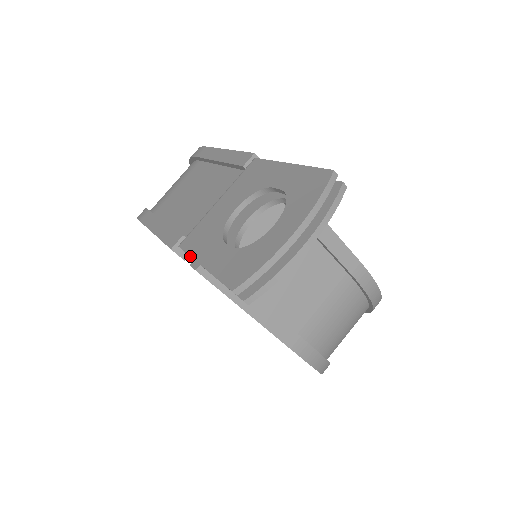
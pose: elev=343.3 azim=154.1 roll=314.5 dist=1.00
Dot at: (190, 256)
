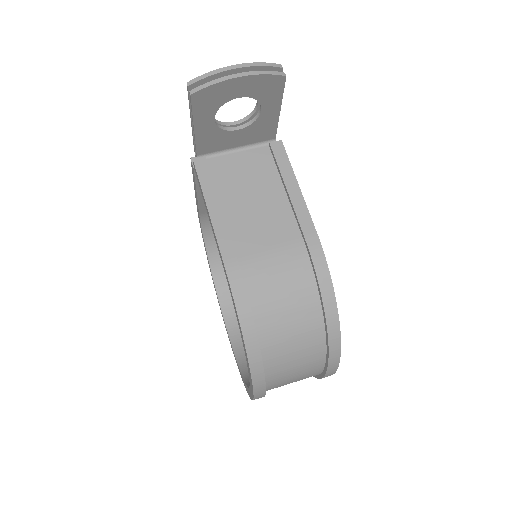
Dot at: (192, 133)
